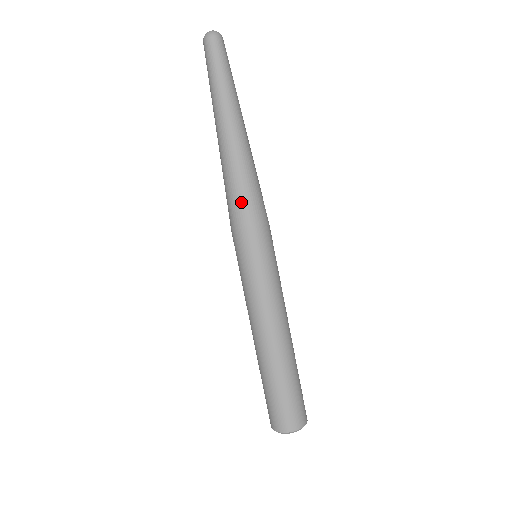
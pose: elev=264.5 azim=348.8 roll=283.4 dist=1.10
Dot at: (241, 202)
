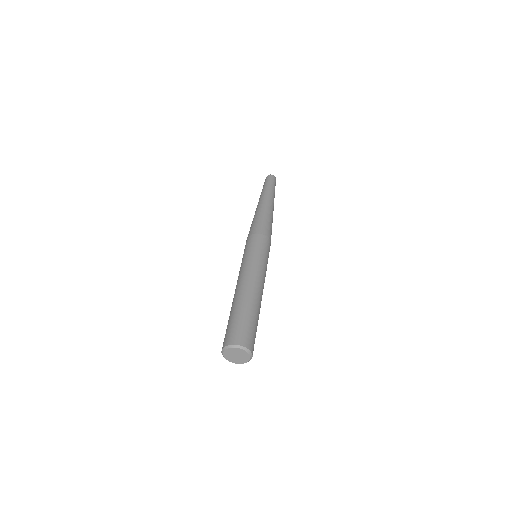
Dot at: (258, 224)
